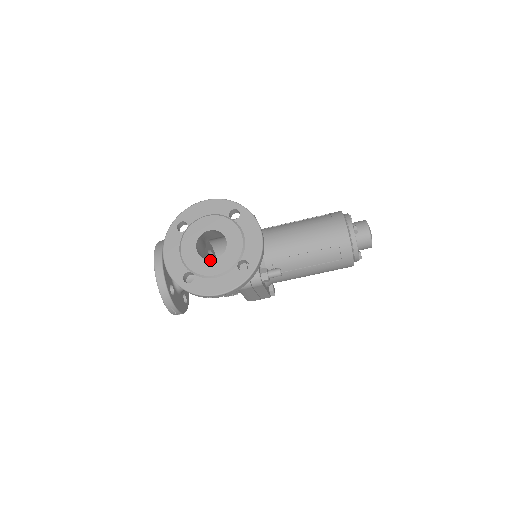
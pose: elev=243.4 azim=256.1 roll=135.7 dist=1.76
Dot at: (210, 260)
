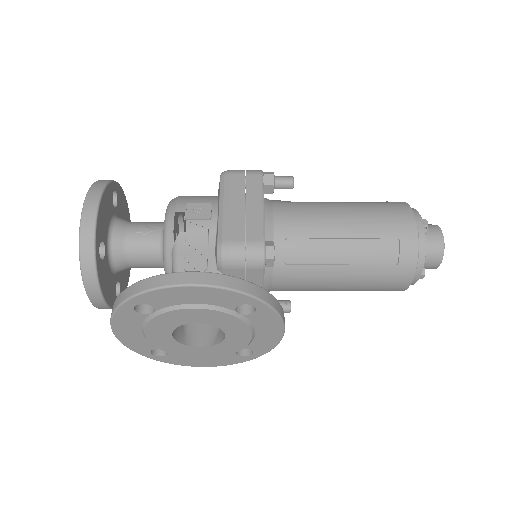
Dot at: (195, 347)
